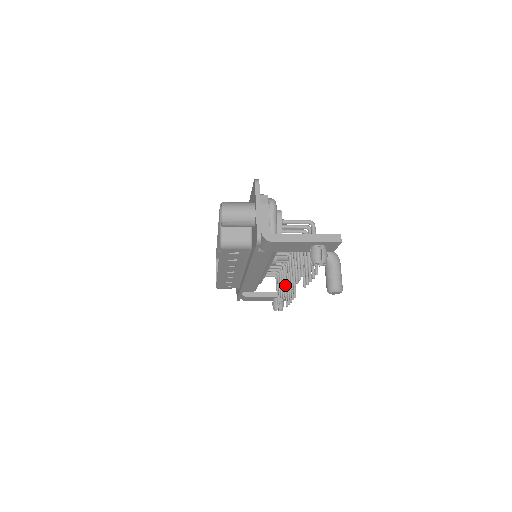
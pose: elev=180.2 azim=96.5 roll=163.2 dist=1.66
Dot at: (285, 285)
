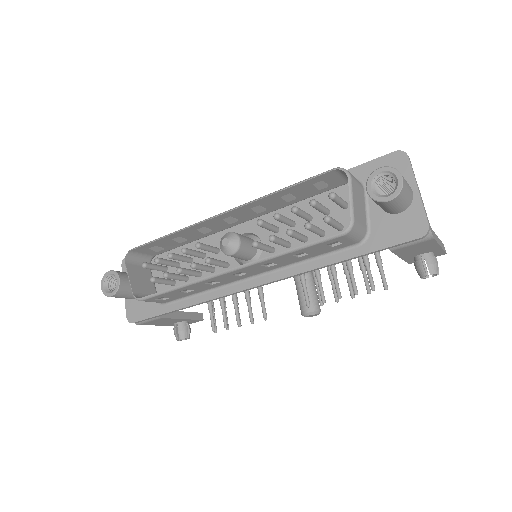
Dot at: (264, 302)
